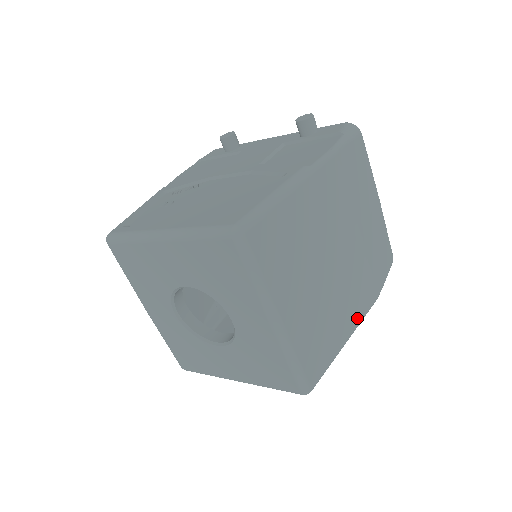
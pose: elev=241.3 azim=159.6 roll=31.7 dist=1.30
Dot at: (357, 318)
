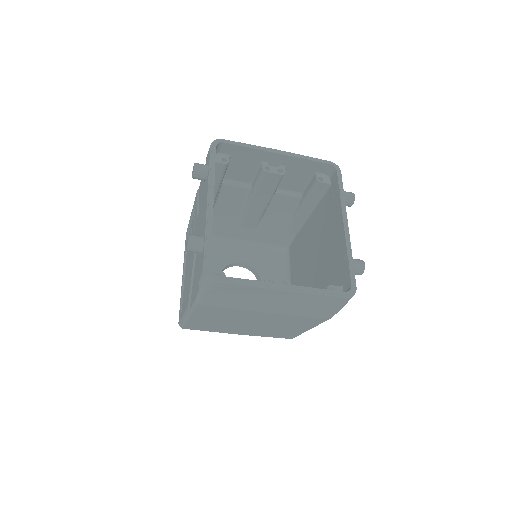
Dot at: (311, 325)
